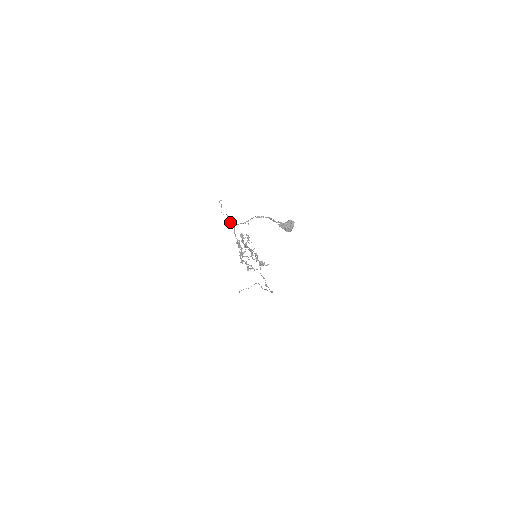
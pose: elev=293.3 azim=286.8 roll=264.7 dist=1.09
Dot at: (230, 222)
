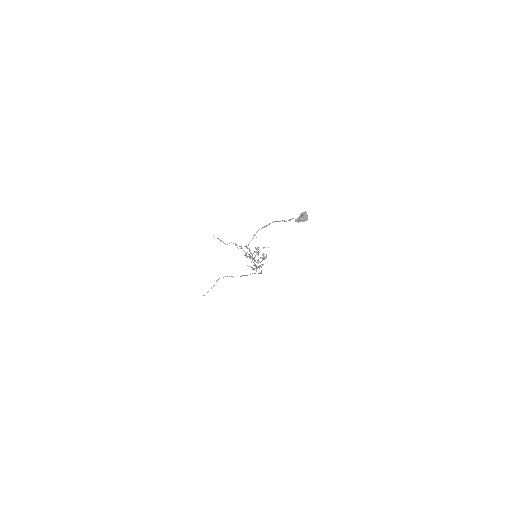
Dot at: occluded
